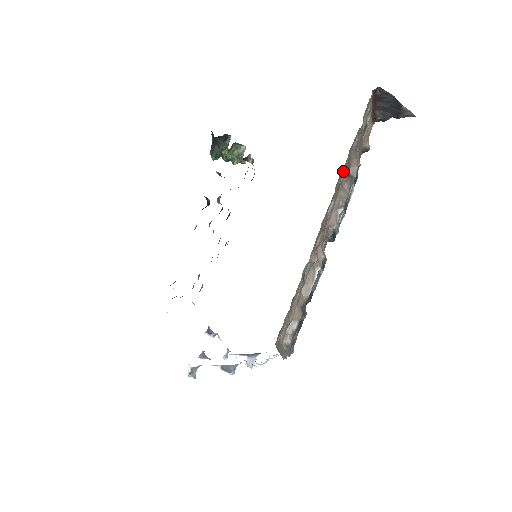
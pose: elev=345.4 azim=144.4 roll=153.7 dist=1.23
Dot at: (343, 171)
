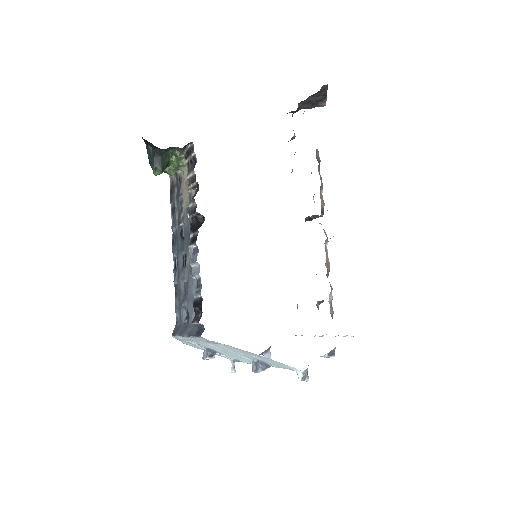
Dot at: occluded
